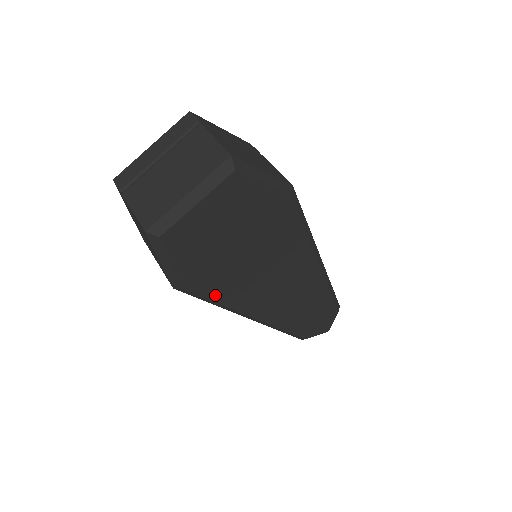
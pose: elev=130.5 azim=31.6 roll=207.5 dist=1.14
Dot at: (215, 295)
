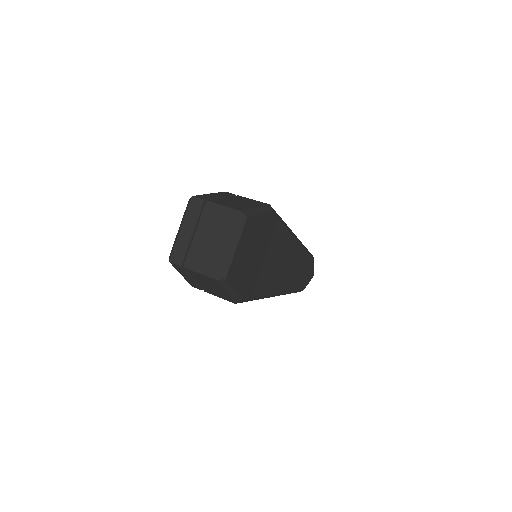
Dot at: (256, 294)
